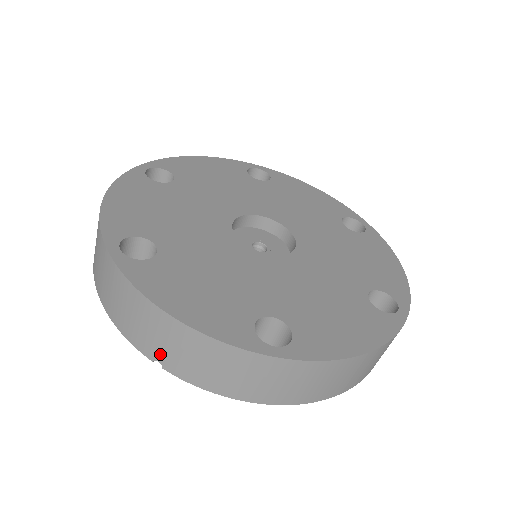
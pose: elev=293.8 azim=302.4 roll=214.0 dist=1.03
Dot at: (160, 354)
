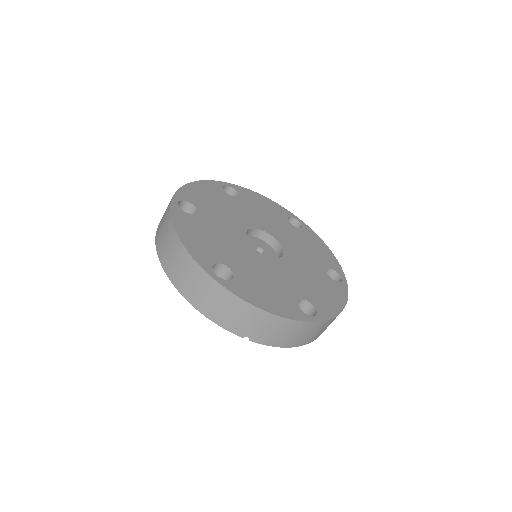
Dot at: (251, 333)
